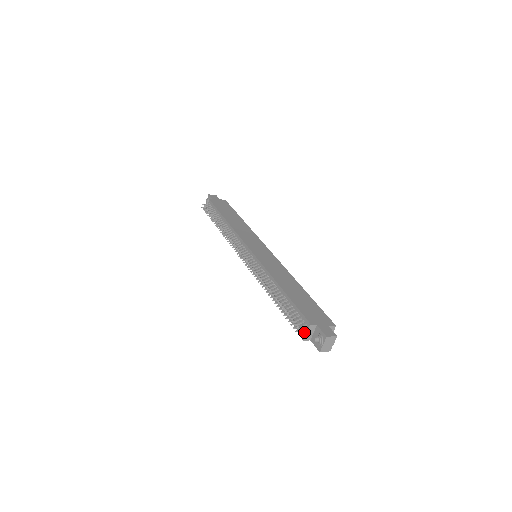
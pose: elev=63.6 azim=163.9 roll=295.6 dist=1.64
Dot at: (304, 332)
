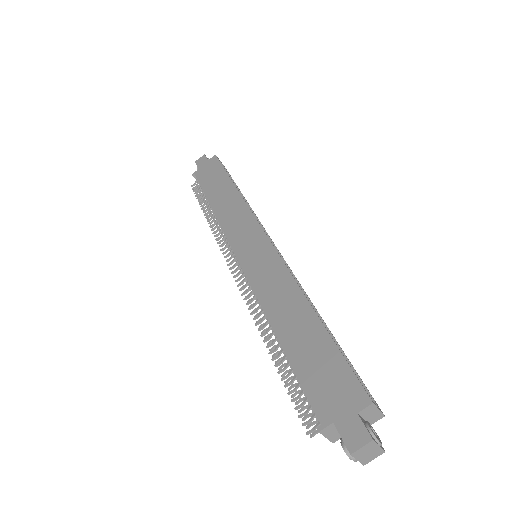
Dot at: (323, 434)
